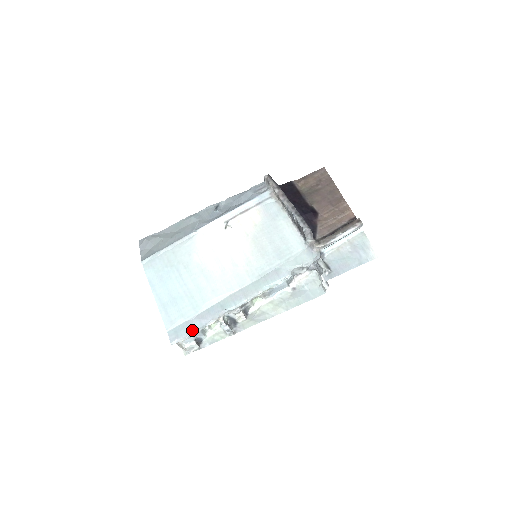
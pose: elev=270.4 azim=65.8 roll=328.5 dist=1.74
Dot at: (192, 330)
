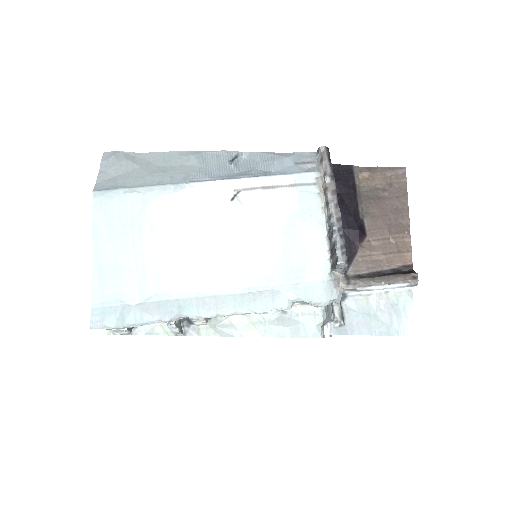
Dot at: (126, 322)
